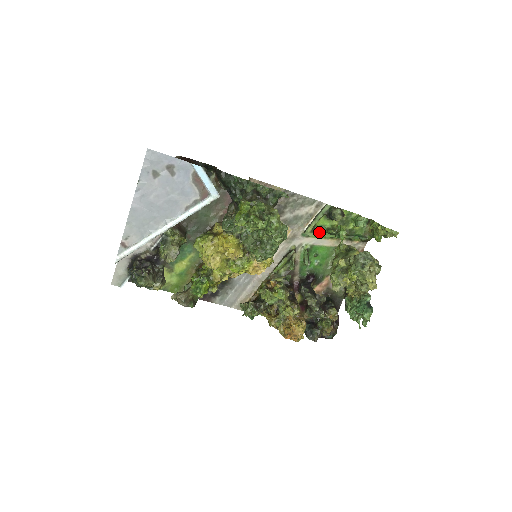
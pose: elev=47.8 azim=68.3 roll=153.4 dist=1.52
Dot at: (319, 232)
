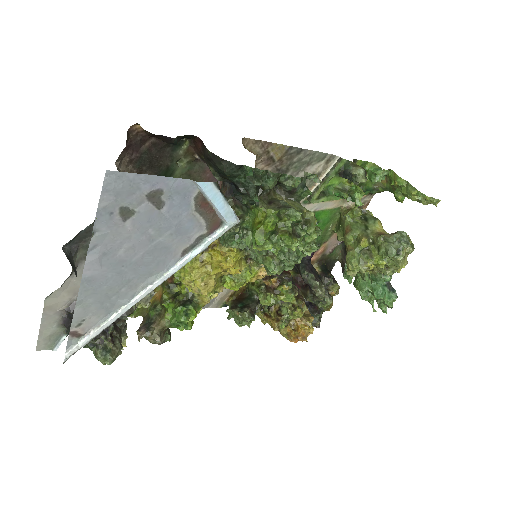
Dot at: (327, 196)
